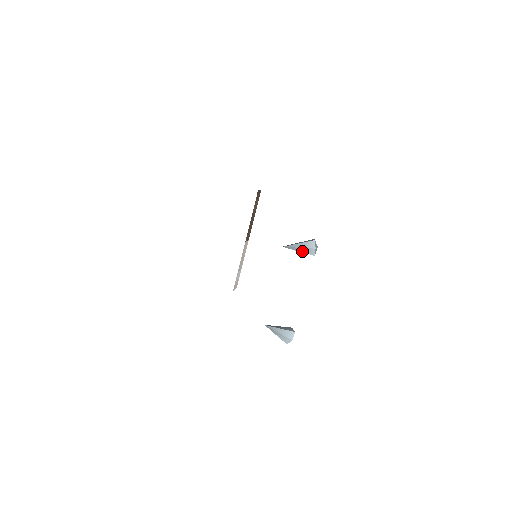
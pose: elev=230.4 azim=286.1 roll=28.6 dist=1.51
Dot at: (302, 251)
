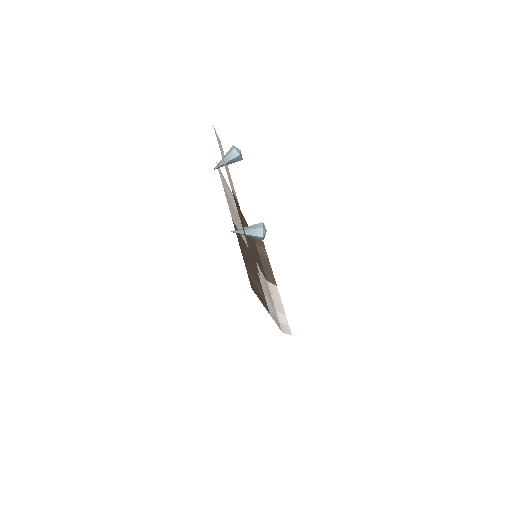
Dot at: (228, 160)
